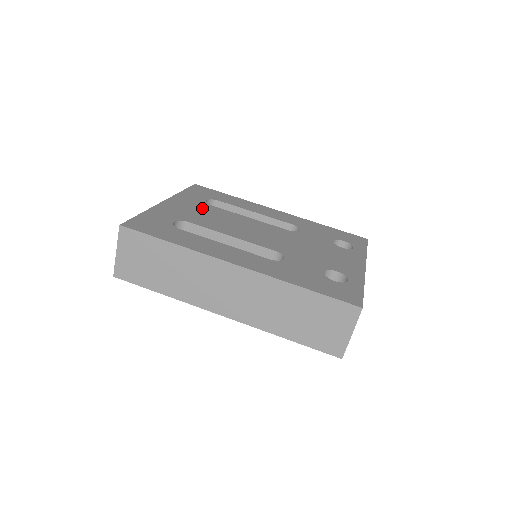
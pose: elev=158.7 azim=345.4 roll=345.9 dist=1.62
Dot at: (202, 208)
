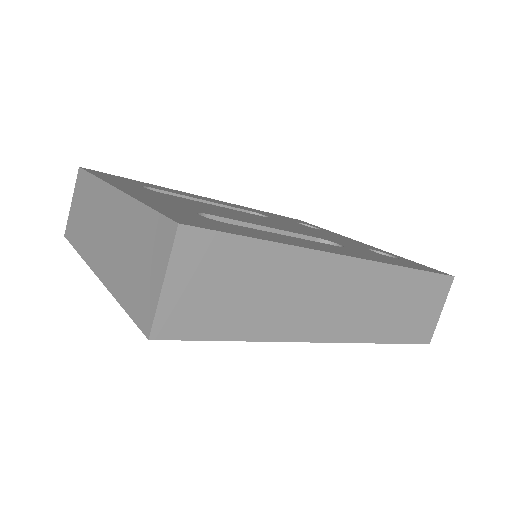
Dot at: (167, 196)
